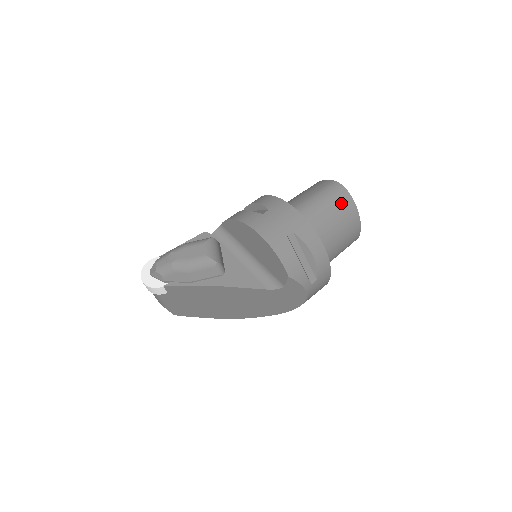
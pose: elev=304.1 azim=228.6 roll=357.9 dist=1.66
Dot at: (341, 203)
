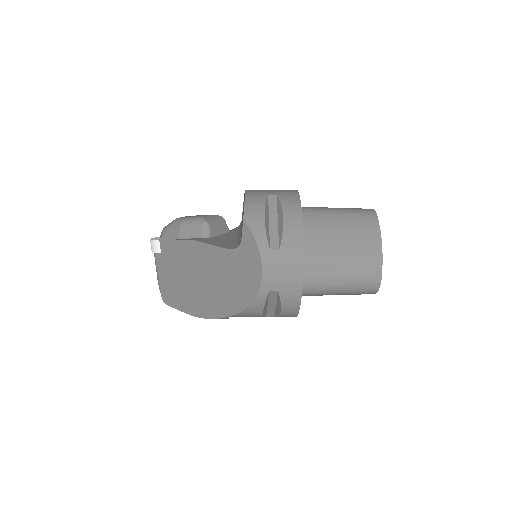
Dot at: (360, 217)
